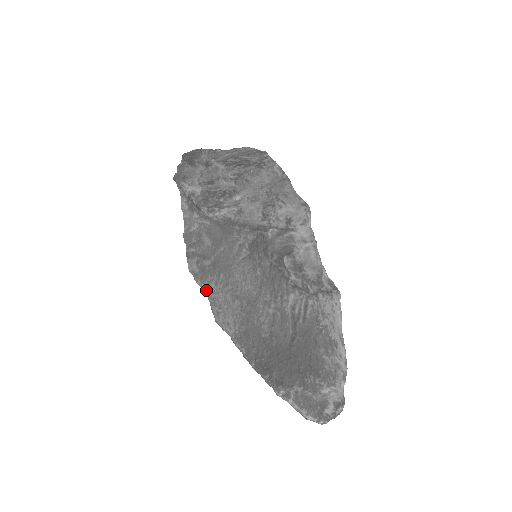
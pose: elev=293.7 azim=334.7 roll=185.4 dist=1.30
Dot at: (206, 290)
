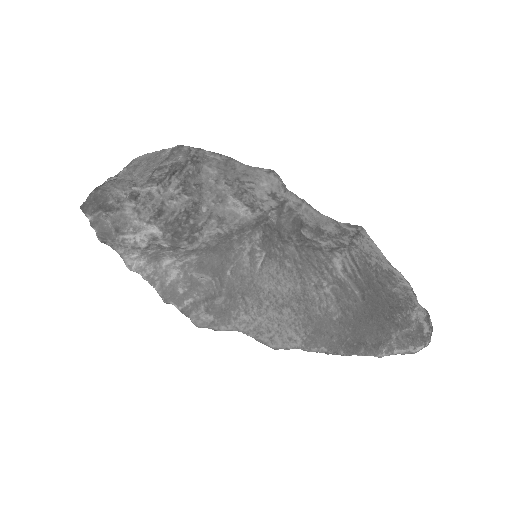
Dot at: (238, 328)
